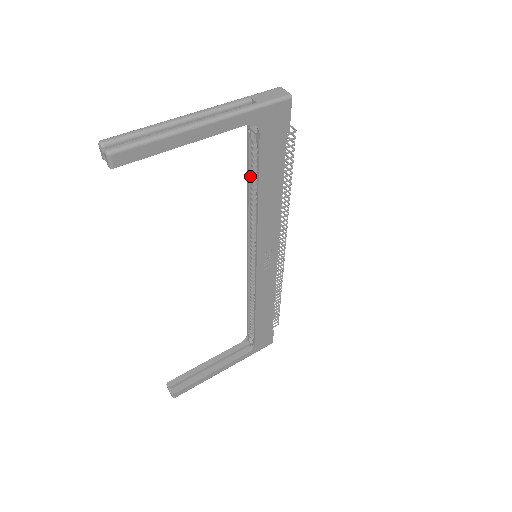
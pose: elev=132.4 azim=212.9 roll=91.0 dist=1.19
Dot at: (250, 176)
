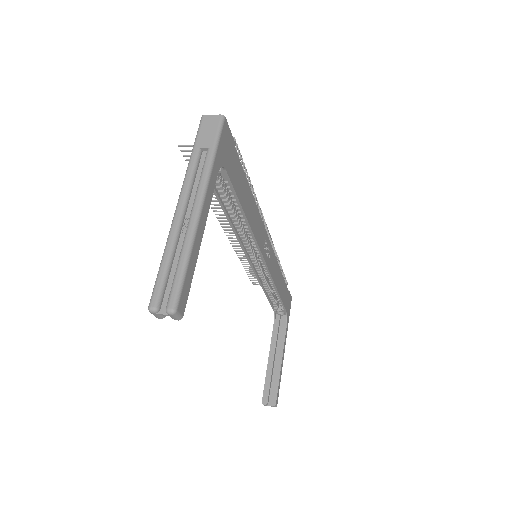
Dot at: (224, 206)
